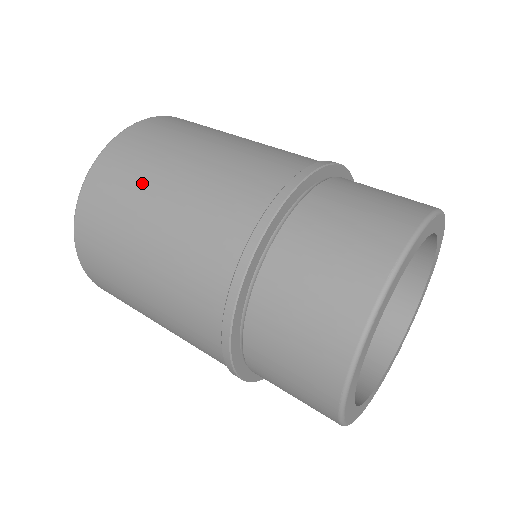
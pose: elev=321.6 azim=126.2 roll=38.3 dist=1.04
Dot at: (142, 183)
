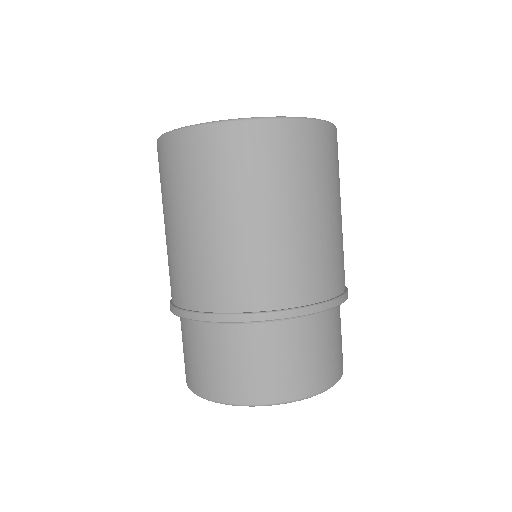
Dot at: occluded
